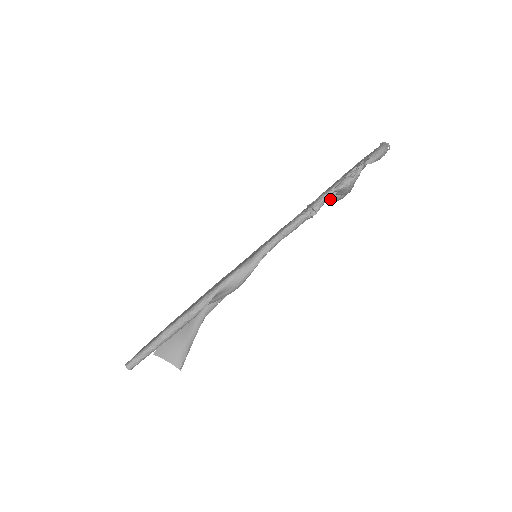
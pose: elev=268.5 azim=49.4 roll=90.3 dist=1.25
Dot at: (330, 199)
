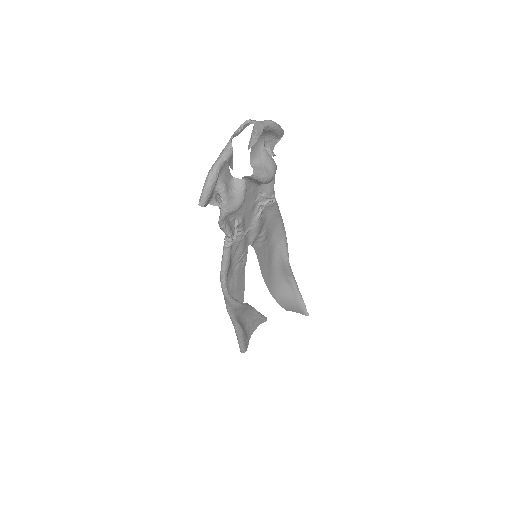
Dot at: occluded
